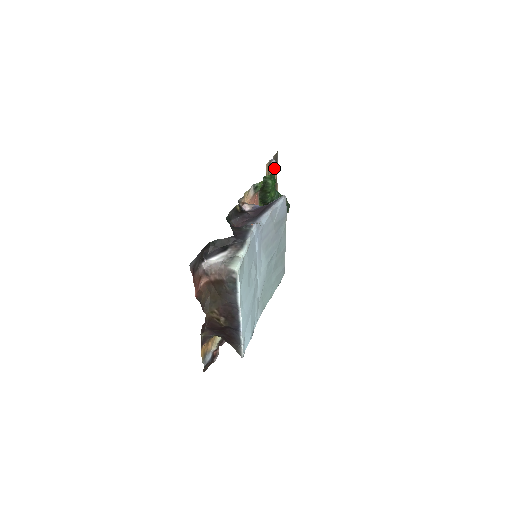
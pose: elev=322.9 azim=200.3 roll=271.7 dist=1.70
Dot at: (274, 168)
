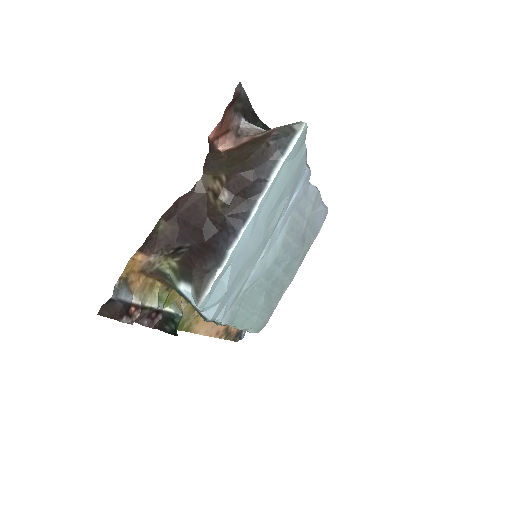
Dot at: occluded
